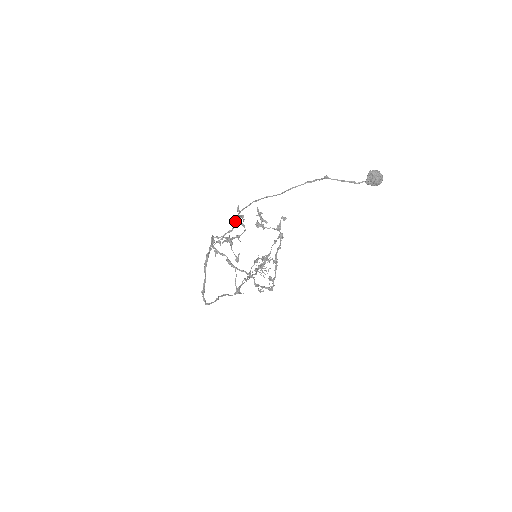
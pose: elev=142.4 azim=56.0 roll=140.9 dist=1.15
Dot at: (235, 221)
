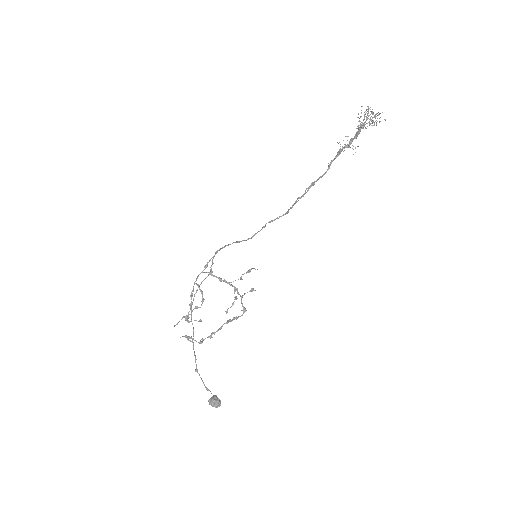
Dot at: occluded
